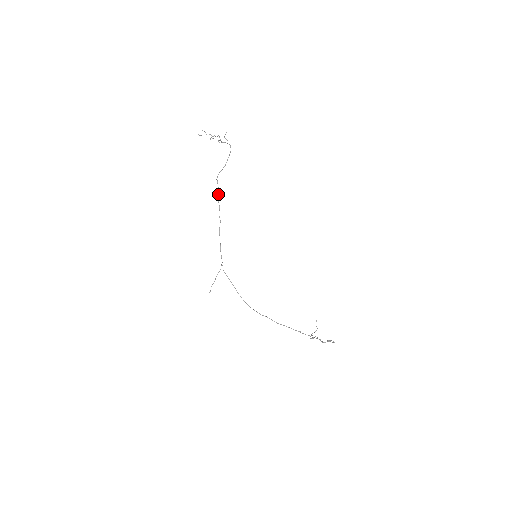
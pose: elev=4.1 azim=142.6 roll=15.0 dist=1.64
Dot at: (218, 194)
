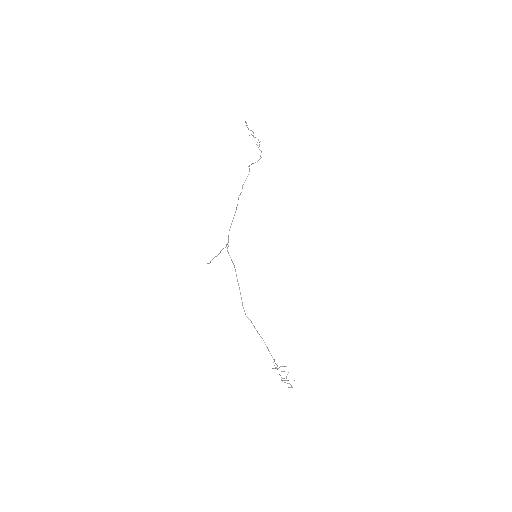
Dot at: occluded
